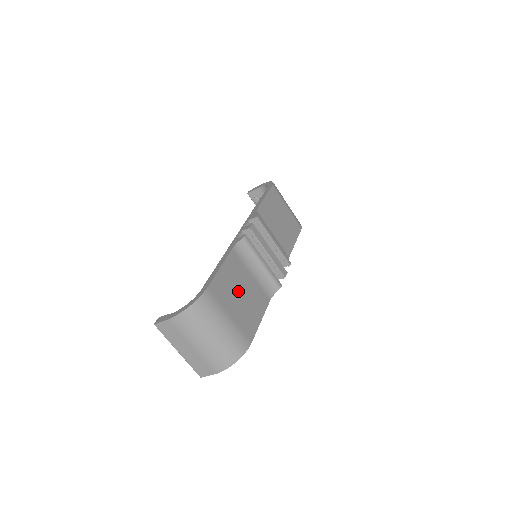
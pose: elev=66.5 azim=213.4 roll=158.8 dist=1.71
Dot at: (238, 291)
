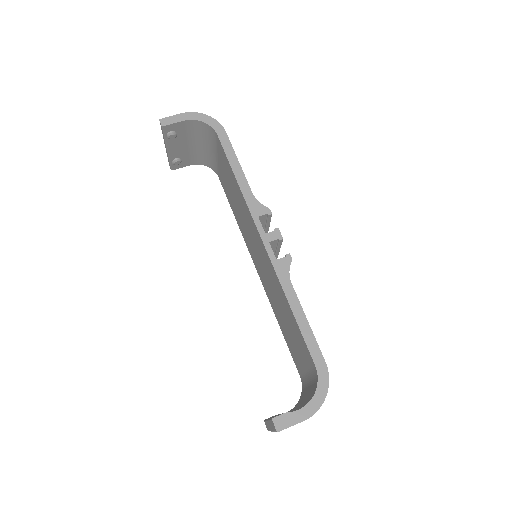
Dot at: occluded
